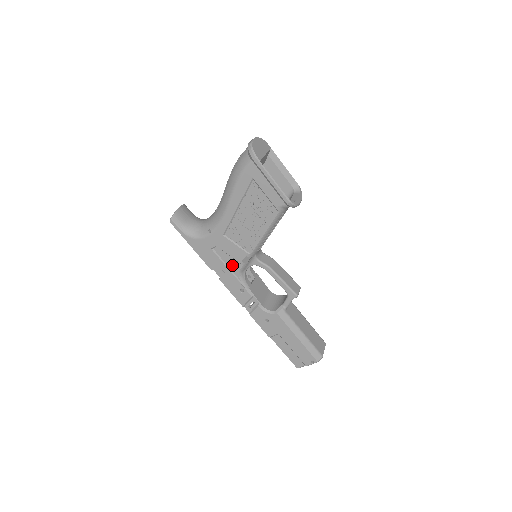
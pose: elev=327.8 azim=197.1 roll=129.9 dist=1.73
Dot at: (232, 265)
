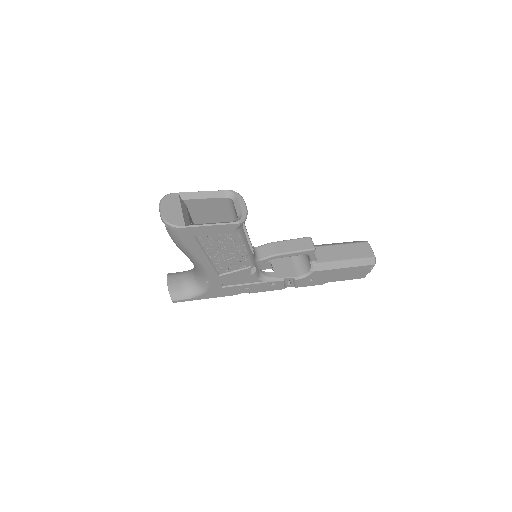
Dot at: (247, 281)
